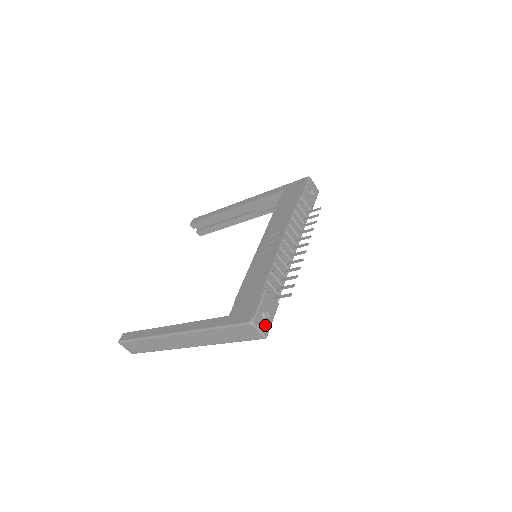
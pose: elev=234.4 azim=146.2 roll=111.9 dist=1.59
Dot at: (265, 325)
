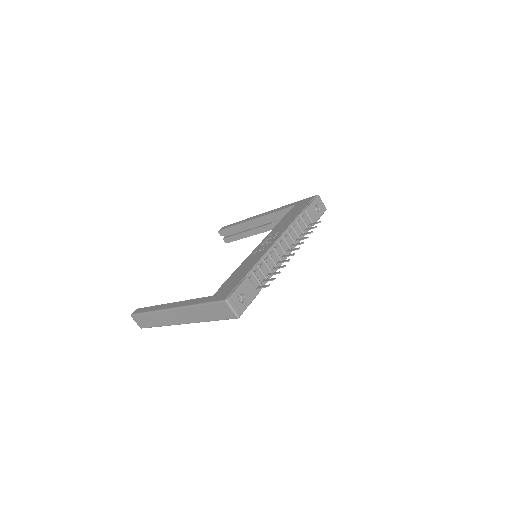
Dot at: (240, 306)
